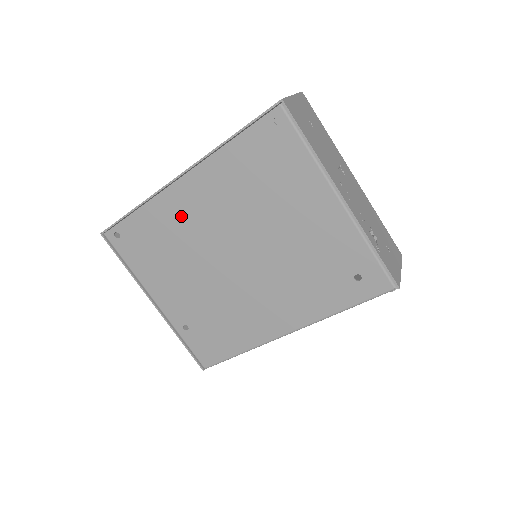
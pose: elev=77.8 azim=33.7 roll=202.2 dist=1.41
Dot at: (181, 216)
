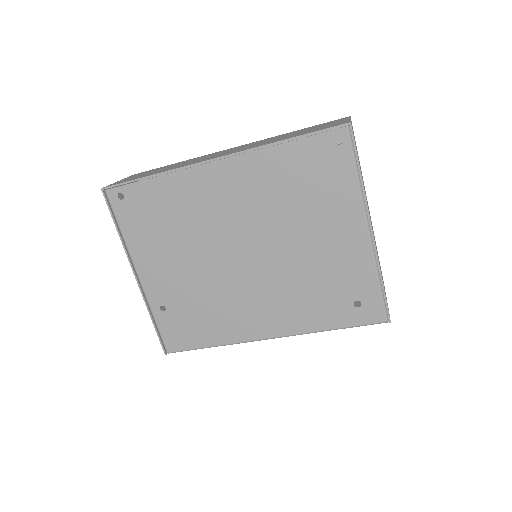
Dot at: (202, 198)
